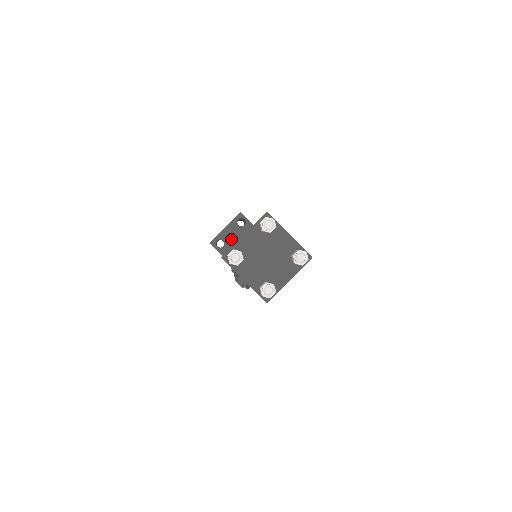
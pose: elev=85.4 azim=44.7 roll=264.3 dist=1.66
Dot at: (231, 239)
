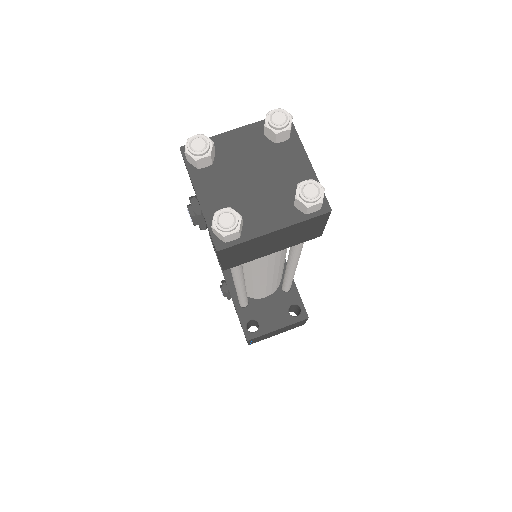
Dot at: occluded
